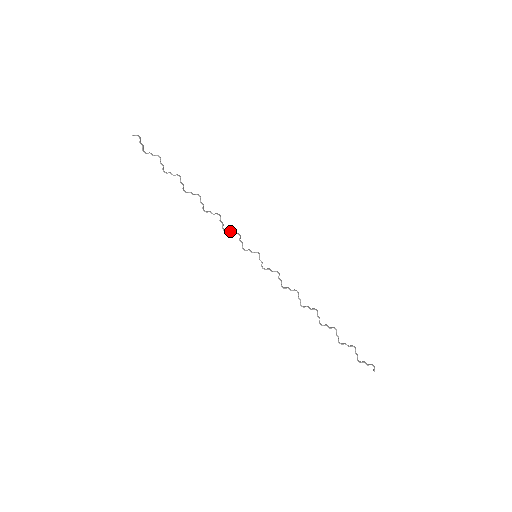
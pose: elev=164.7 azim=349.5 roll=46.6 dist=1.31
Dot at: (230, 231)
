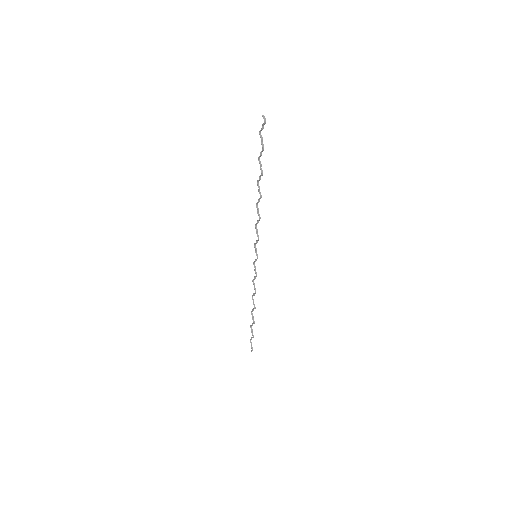
Dot at: (257, 231)
